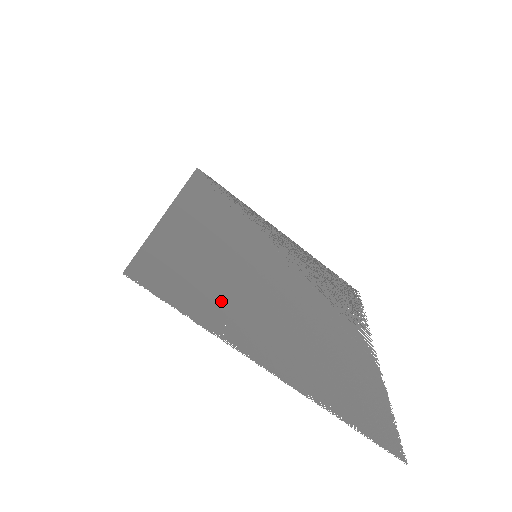
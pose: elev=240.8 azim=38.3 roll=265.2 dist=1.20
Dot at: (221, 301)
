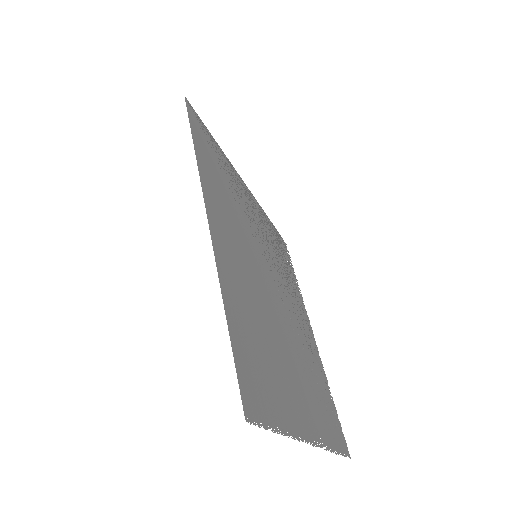
Dot at: (276, 374)
